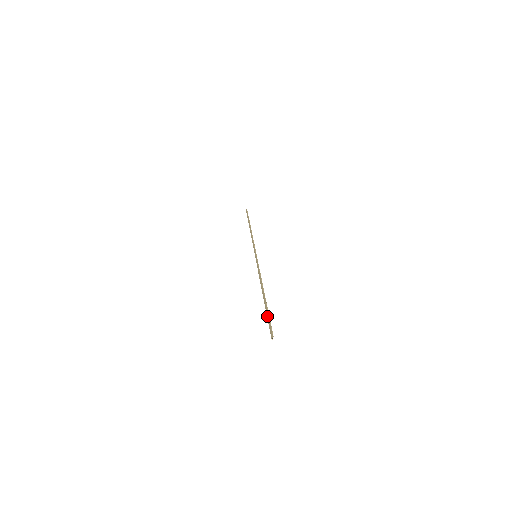
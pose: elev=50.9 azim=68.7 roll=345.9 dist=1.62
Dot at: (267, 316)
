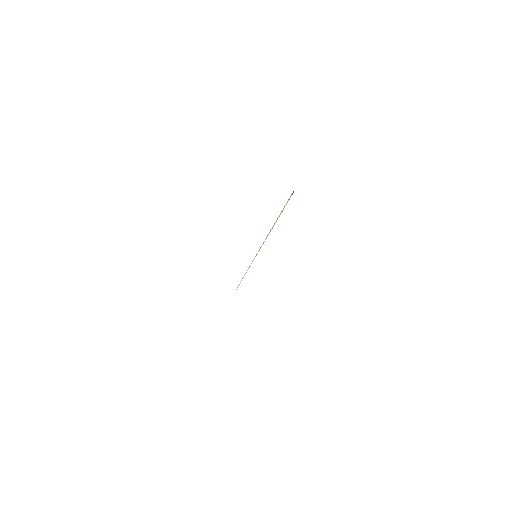
Dot at: occluded
